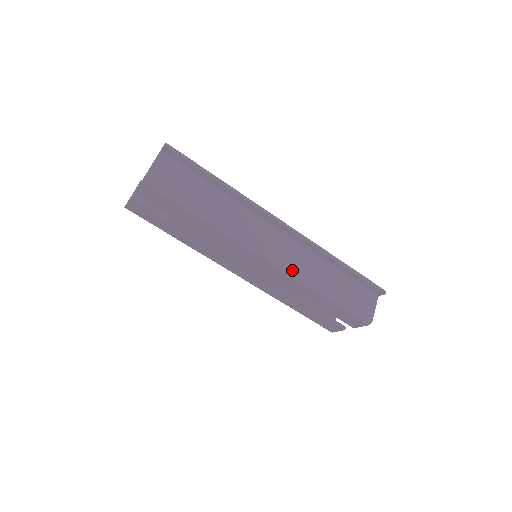
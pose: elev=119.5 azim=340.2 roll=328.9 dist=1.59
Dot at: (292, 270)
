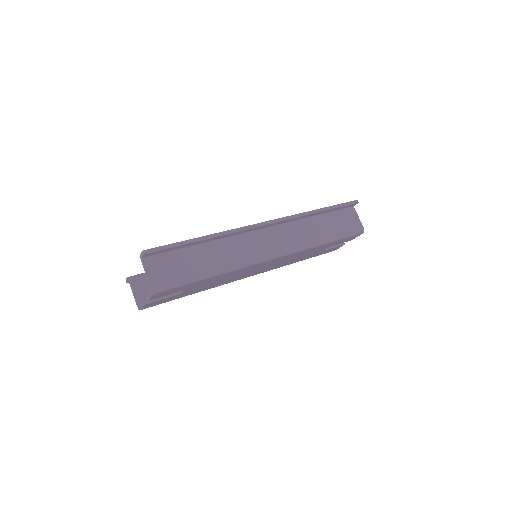
Dot at: (294, 249)
